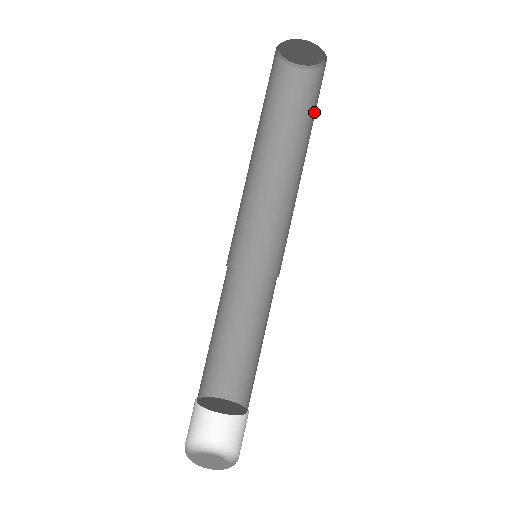
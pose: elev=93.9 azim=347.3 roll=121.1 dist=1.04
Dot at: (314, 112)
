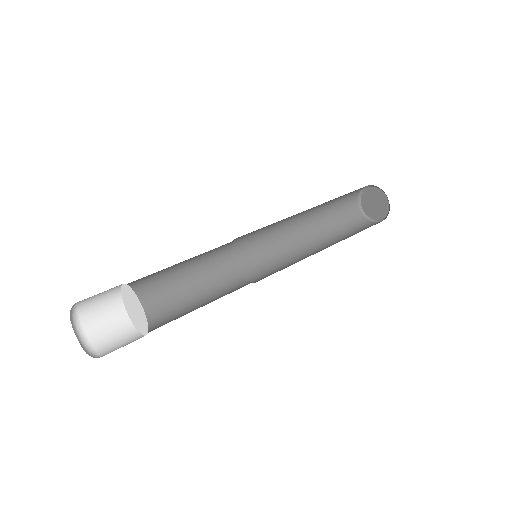
Dot at: occluded
